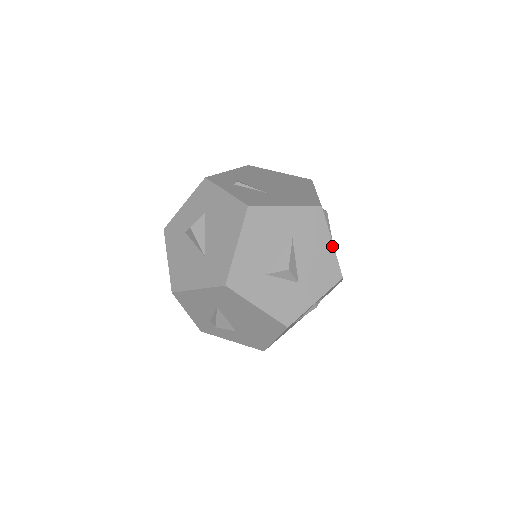
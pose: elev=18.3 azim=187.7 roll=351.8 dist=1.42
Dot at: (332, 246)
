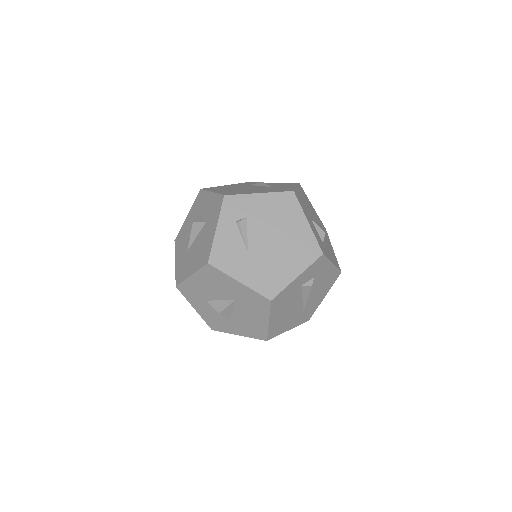
Dot at: (267, 323)
